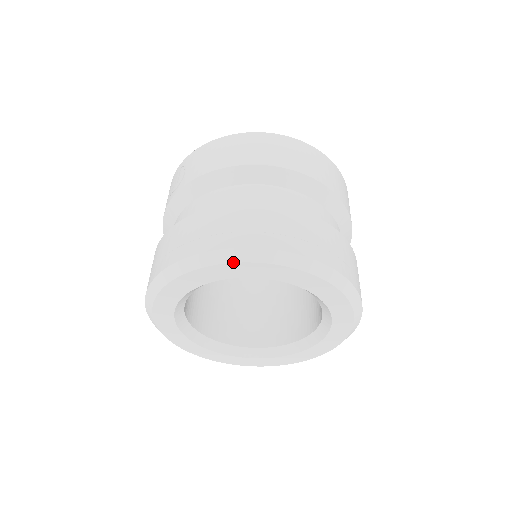
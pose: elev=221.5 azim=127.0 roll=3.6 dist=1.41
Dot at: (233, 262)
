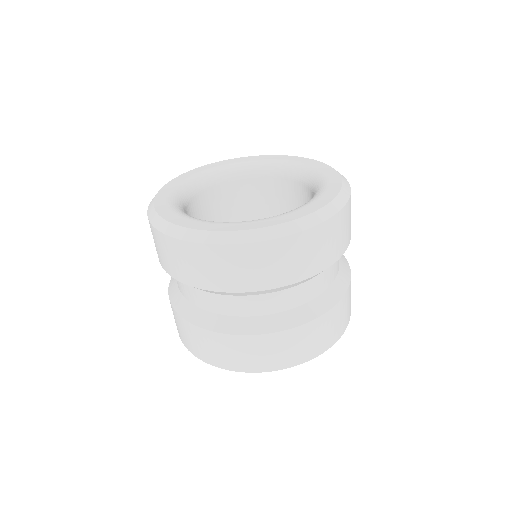
Dot at: occluded
